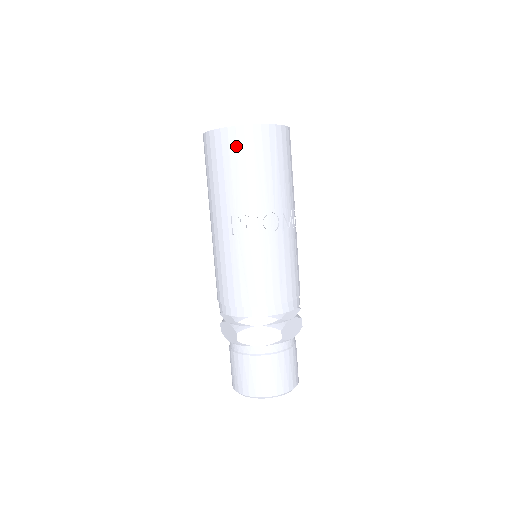
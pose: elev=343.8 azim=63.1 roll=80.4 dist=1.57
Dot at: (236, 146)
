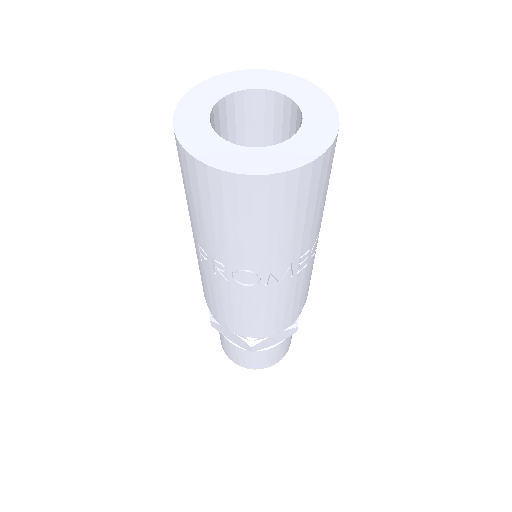
Dot at: (197, 183)
